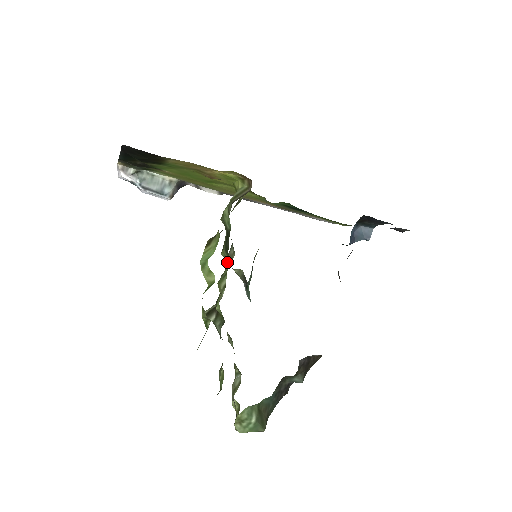
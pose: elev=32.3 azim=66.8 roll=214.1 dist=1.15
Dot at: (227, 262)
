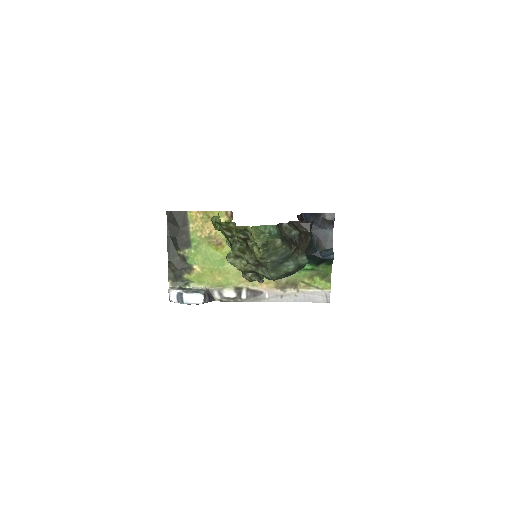
Dot at: occluded
